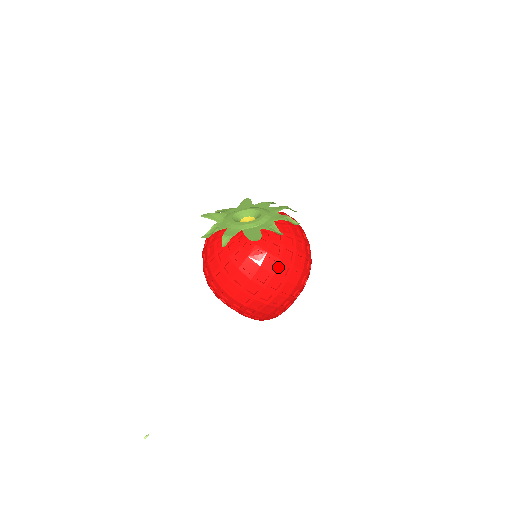
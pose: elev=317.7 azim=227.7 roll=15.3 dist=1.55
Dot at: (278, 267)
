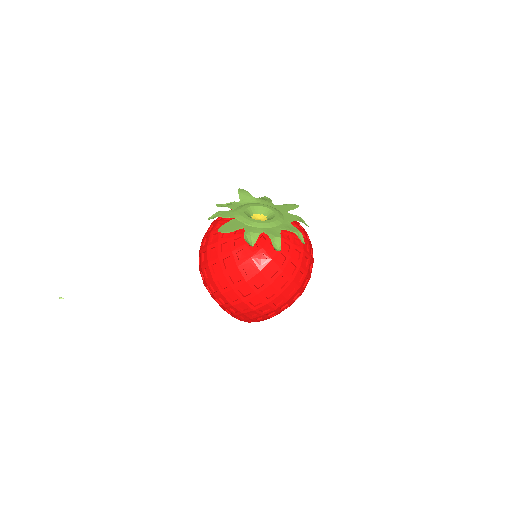
Dot at: (231, 270)
